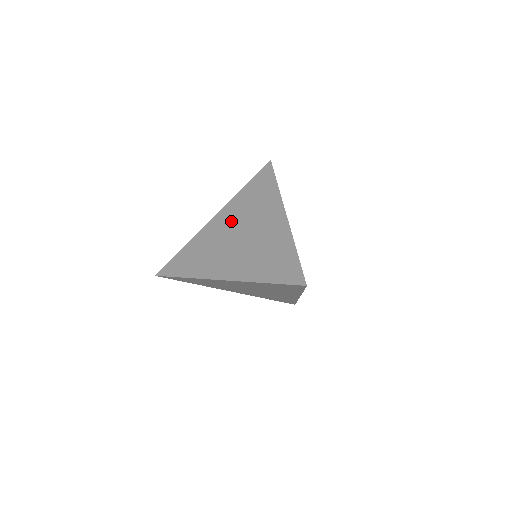
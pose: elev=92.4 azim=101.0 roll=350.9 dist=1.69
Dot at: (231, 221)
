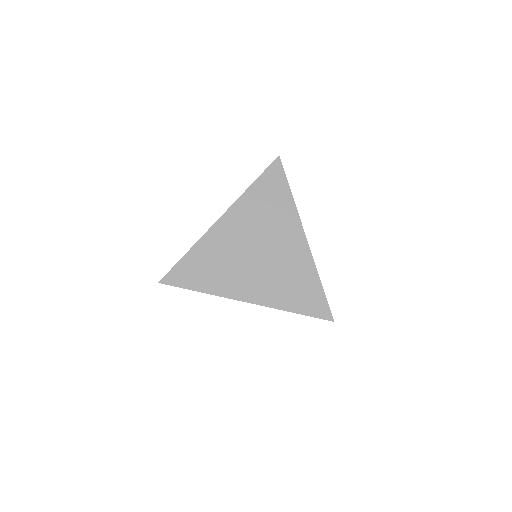
Dot at: occluded
